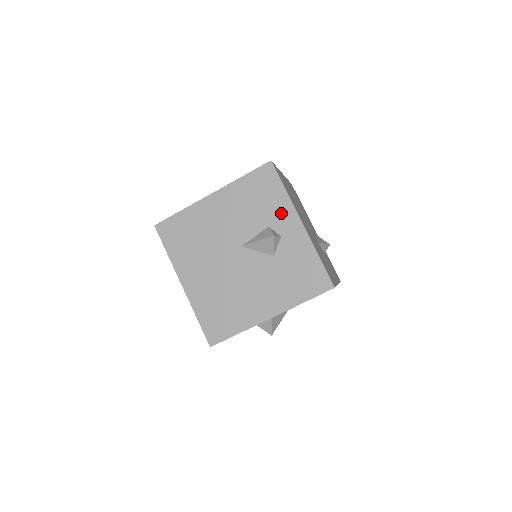
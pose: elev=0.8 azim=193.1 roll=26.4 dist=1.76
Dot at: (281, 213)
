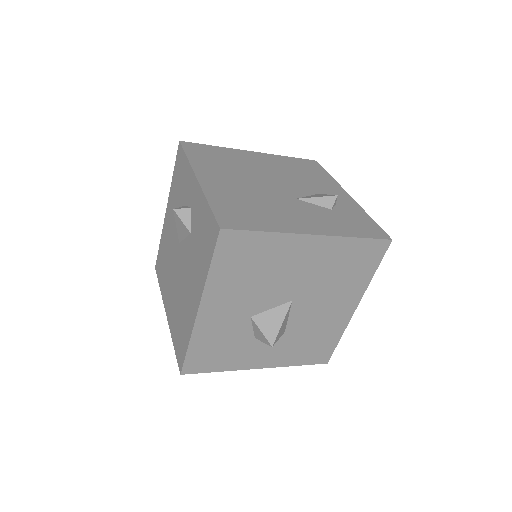
Dot at: (188, 183)
